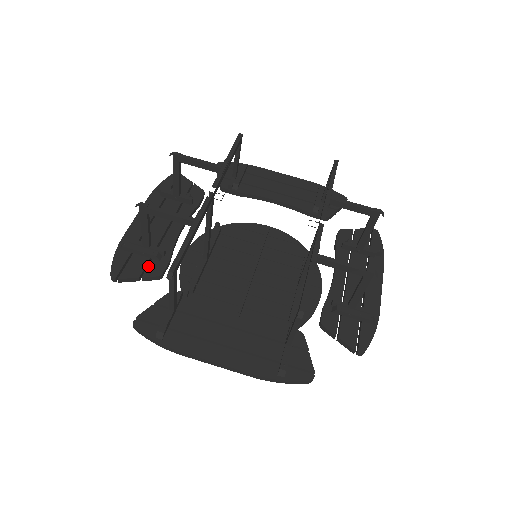
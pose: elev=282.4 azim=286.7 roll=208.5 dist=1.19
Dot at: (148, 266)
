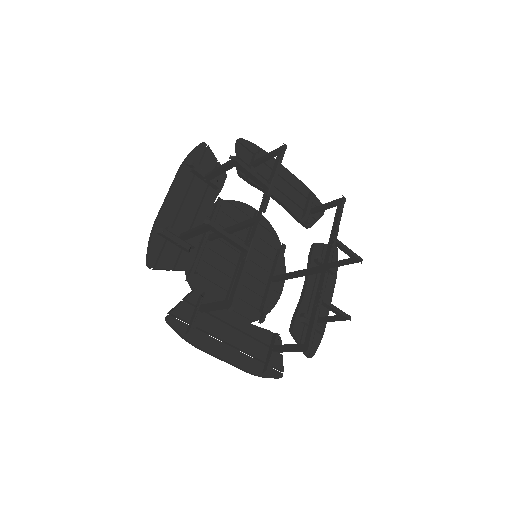
Dot at: (180, 258)
